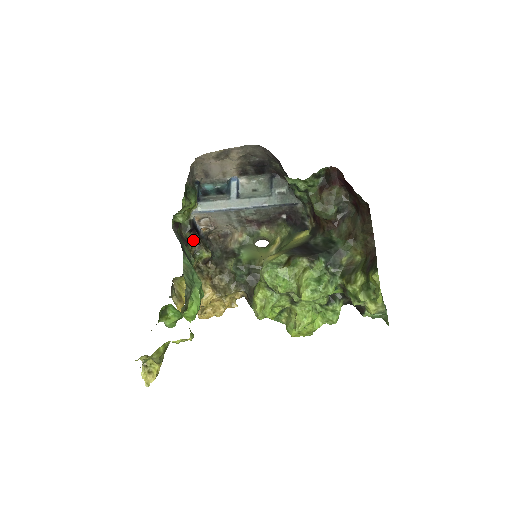
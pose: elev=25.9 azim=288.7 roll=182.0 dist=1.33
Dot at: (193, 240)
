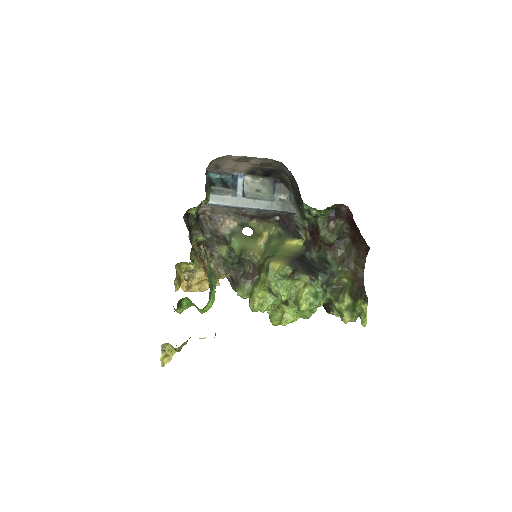
Dot at: (195, 226)
